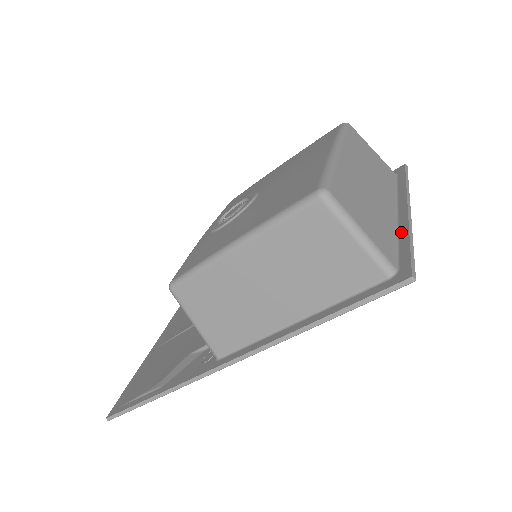
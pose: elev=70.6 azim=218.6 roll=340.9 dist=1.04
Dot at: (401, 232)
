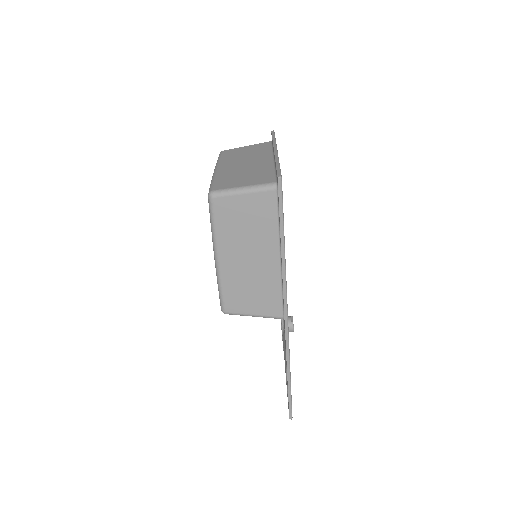
Dot at: (275, 165)
